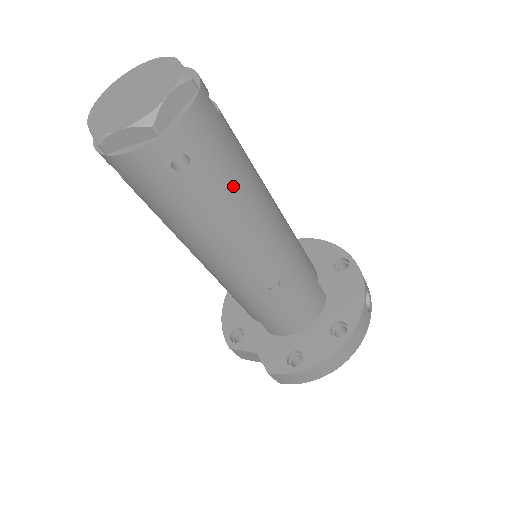
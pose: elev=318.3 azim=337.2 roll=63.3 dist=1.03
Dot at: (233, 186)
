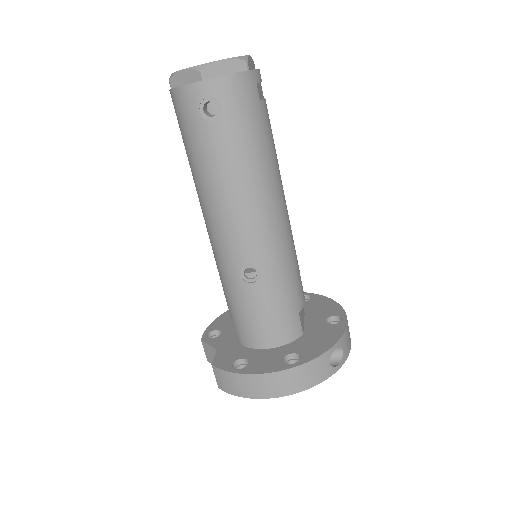
Dot at: (244, 153)
